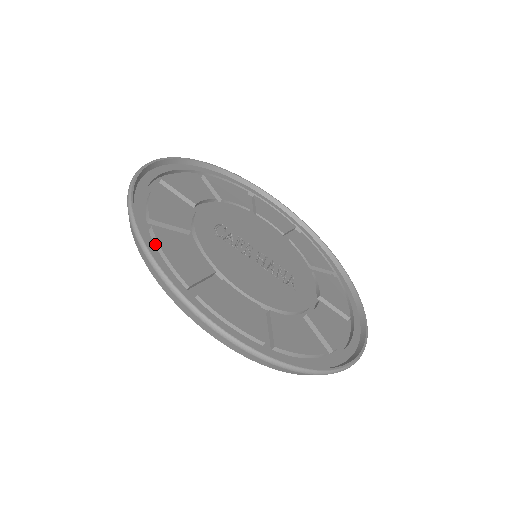
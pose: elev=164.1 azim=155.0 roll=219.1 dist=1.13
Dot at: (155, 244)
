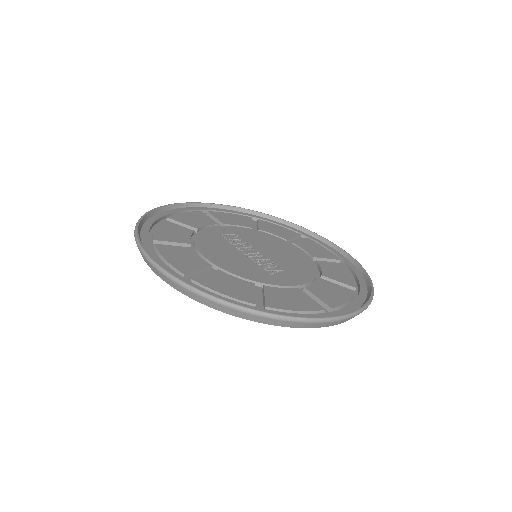
Dot at: occluded
